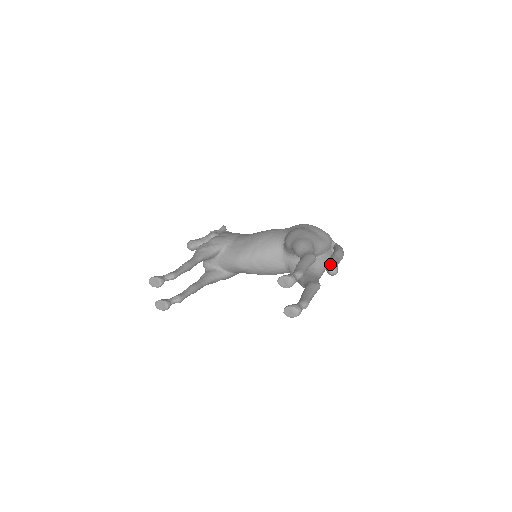
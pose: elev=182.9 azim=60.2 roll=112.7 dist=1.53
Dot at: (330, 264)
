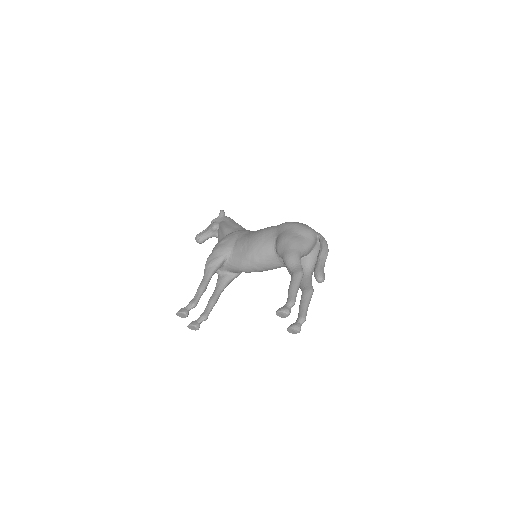
Dot at: (316, 275)
